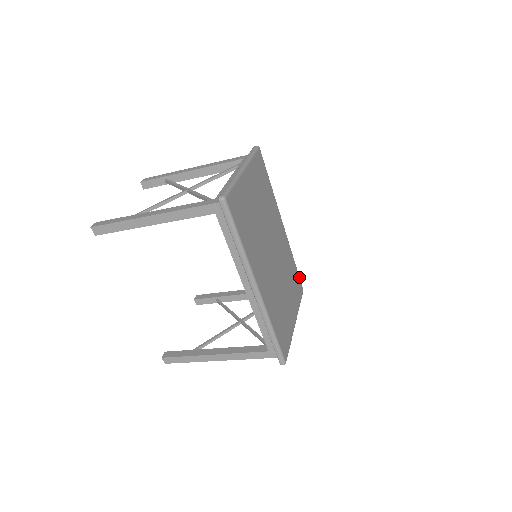
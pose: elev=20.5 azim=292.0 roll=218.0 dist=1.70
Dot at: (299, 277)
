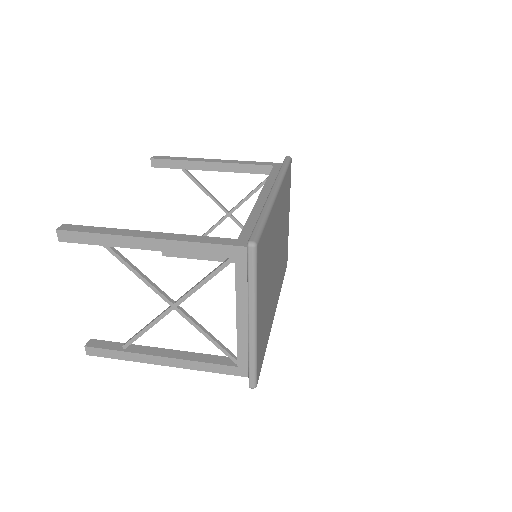
Dot at: (289, 165)
